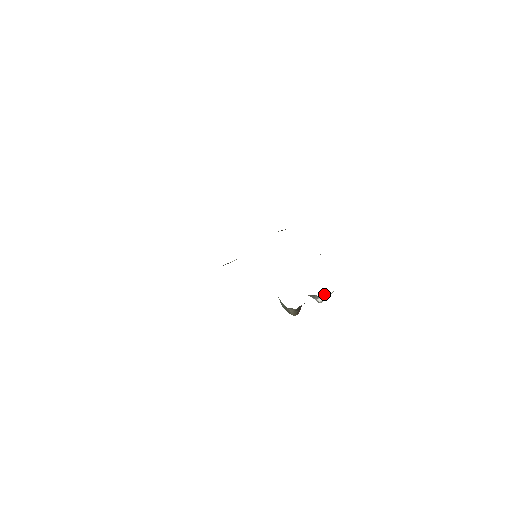
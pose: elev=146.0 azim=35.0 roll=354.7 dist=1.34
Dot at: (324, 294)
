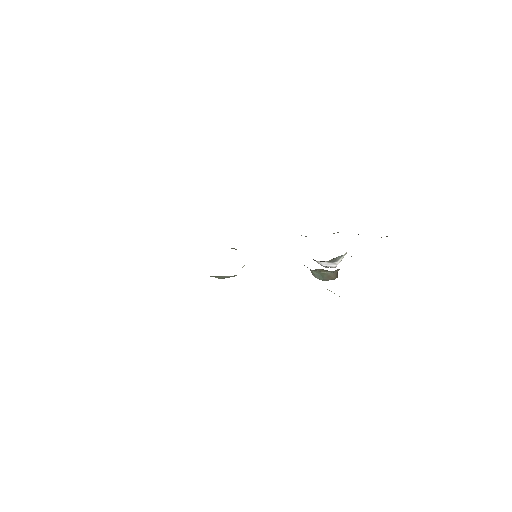
Dot at: occluded
